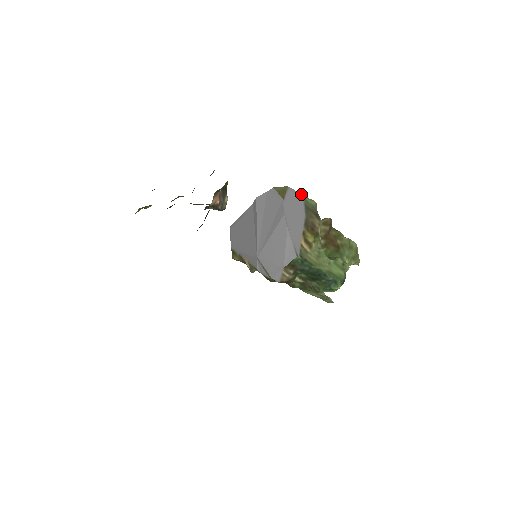
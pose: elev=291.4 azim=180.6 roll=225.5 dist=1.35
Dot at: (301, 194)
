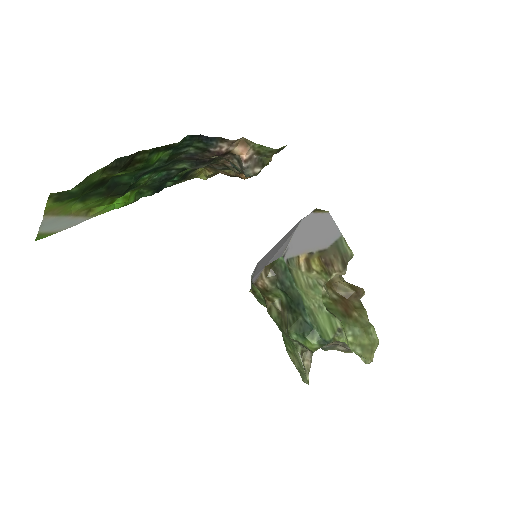
Dot at: (340, 232)
